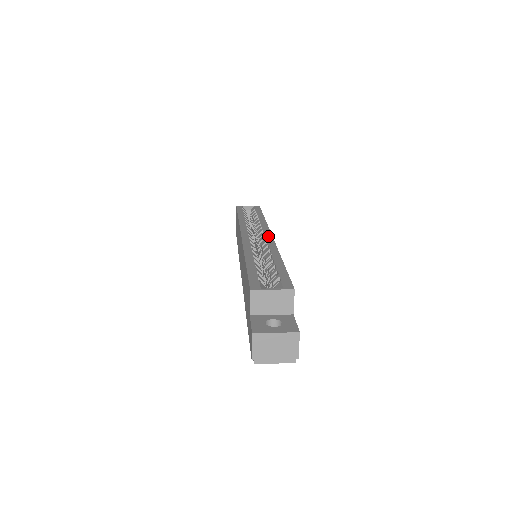
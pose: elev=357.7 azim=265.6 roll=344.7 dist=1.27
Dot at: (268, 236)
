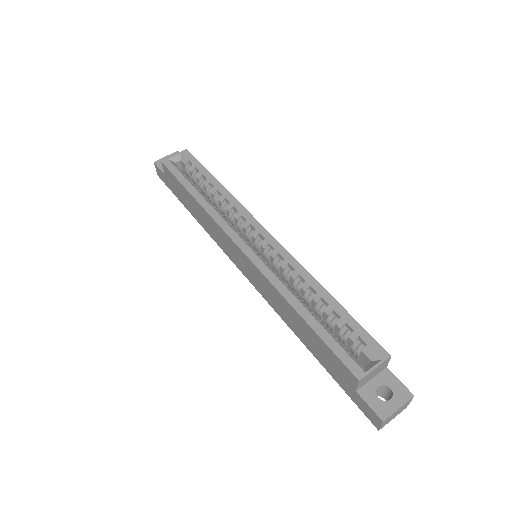
Dot at: (270, 239)
